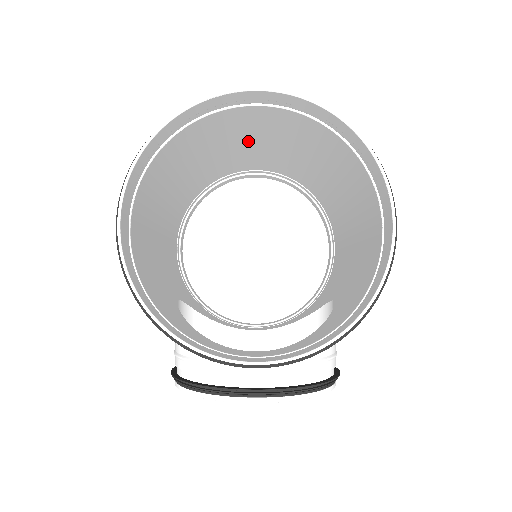
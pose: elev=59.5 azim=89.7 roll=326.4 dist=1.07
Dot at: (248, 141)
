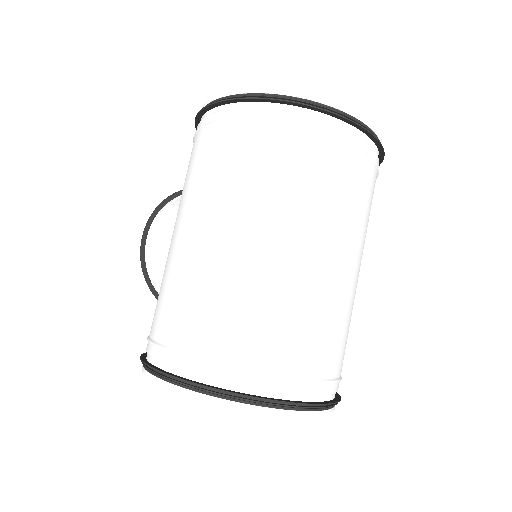
Dot at: (327, 274)
